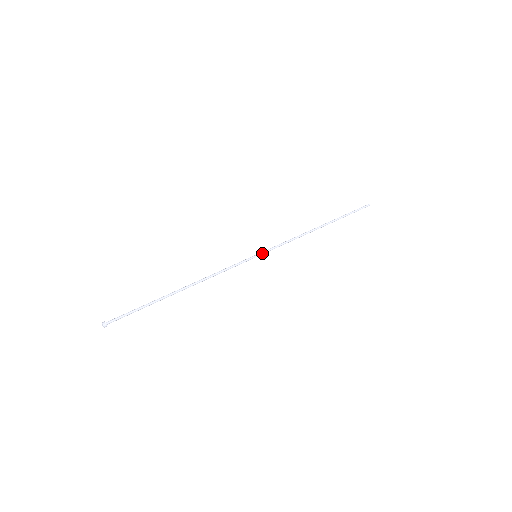
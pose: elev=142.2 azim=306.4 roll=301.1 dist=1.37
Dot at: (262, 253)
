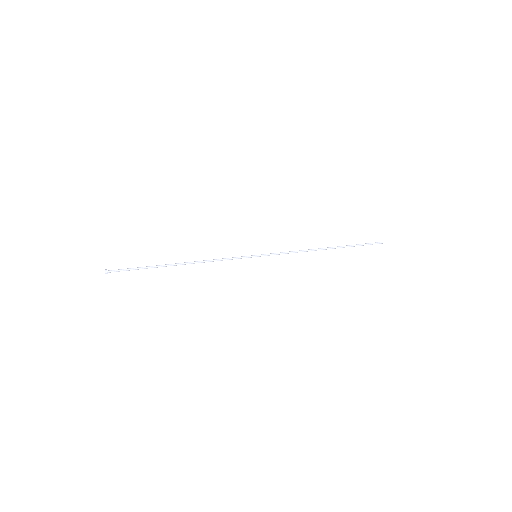
Dot at: (262, 255)
